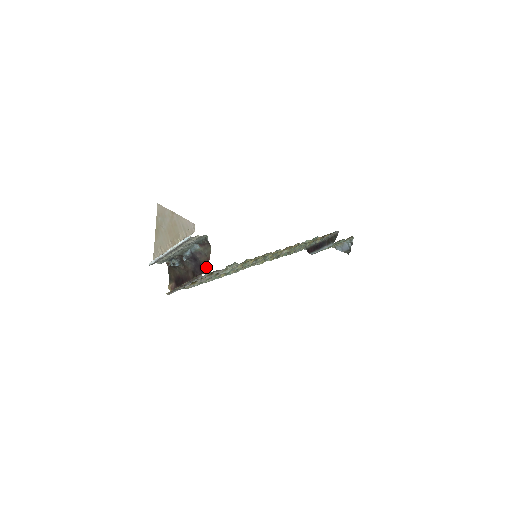
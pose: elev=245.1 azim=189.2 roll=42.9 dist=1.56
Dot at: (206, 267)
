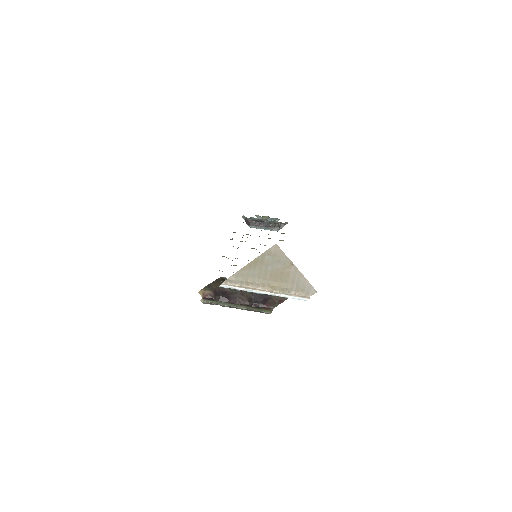
Dot at: (274, 305)
